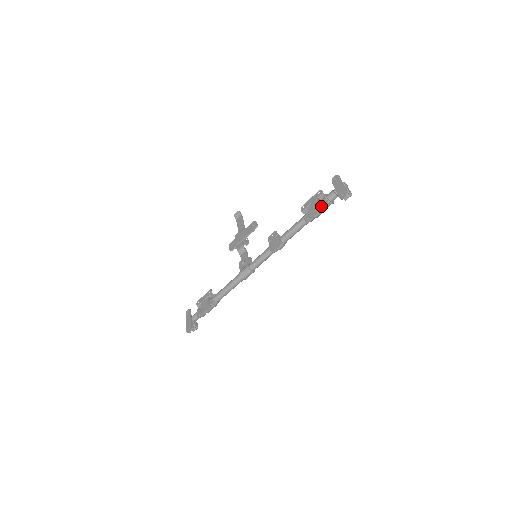
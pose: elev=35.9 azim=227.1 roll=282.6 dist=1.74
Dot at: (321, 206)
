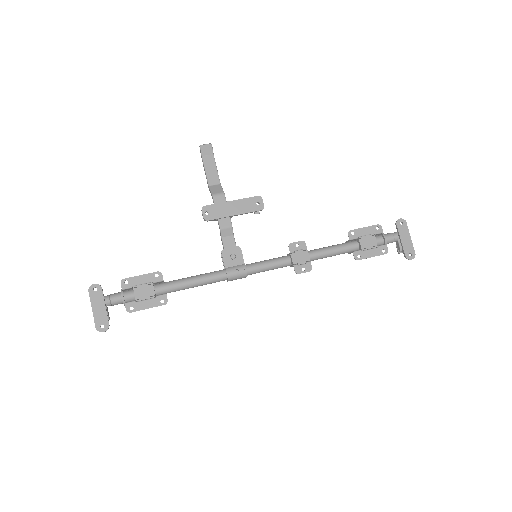
Dot at: (380, 251)
